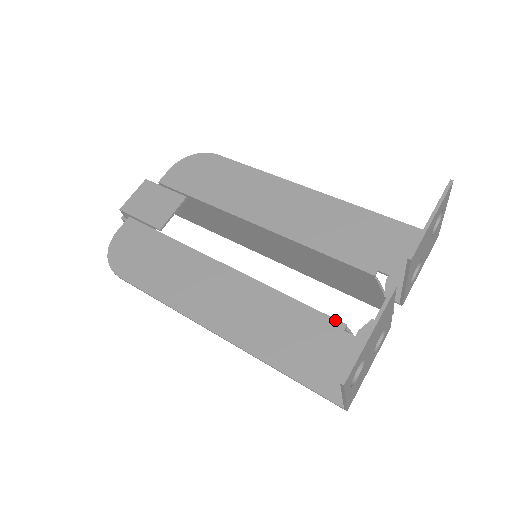
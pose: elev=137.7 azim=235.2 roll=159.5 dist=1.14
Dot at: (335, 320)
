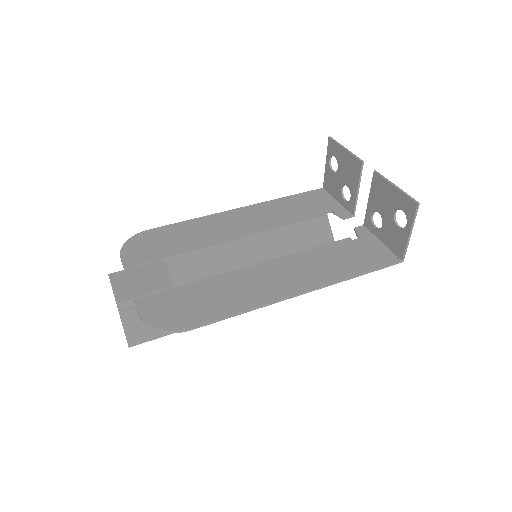
Dot at: (343, 240)
